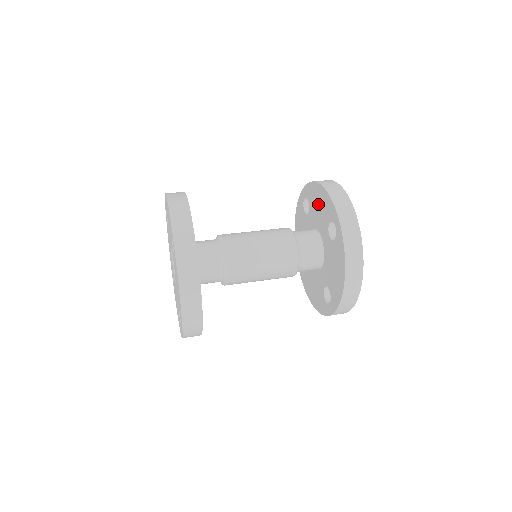
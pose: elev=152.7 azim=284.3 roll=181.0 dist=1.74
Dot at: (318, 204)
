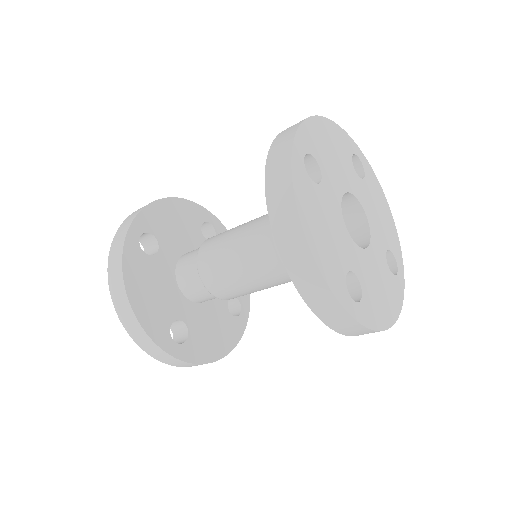
Dot at: occluded
